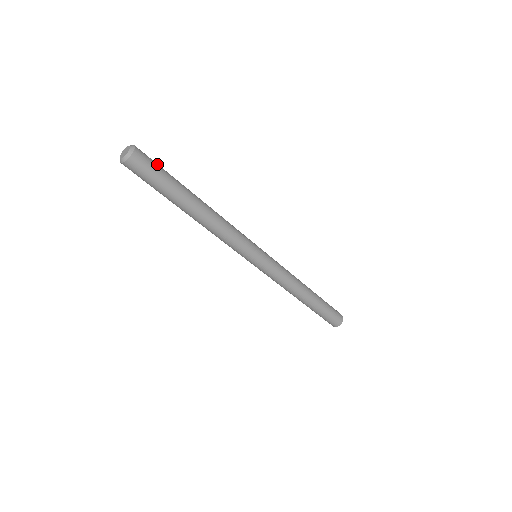
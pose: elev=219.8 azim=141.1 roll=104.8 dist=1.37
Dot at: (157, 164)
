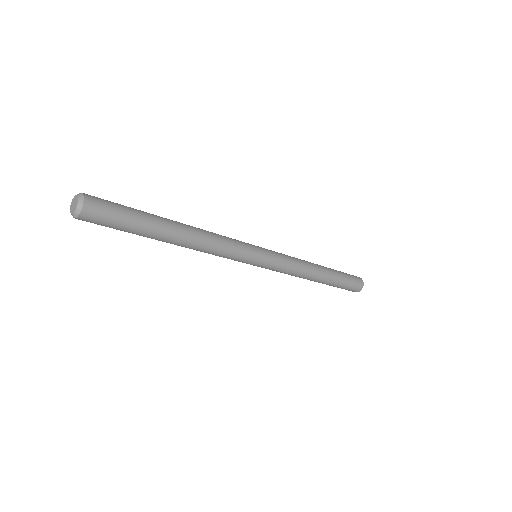
Dot at: (117, 208)
